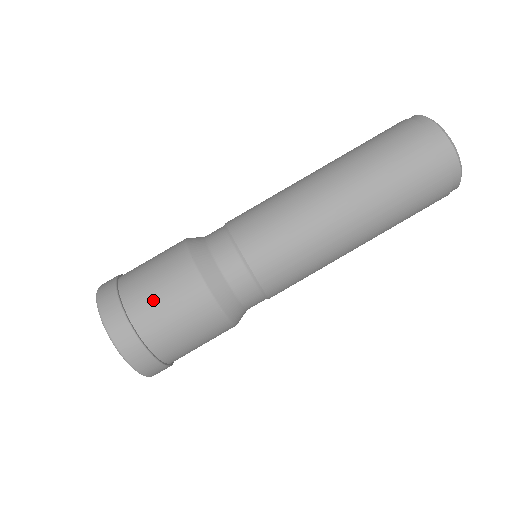
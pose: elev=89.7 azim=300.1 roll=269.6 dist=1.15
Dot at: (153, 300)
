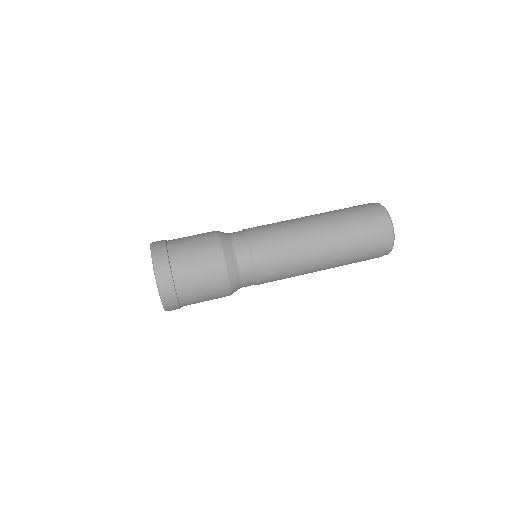
Dot at: (191, 269)
